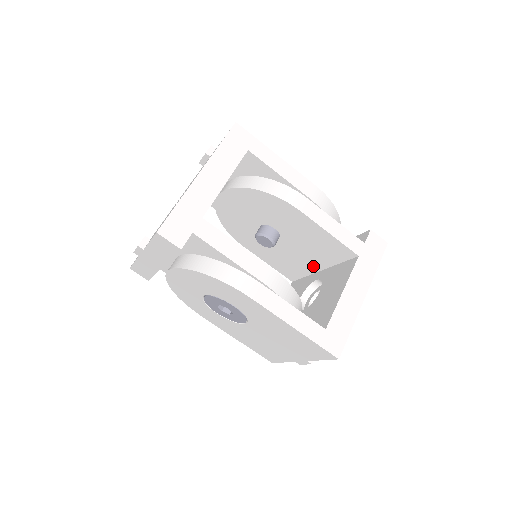
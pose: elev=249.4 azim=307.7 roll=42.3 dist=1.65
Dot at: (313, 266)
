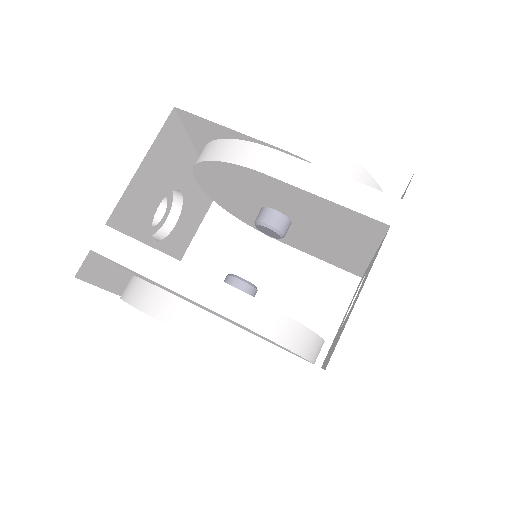
Dot at: (359, 253)
